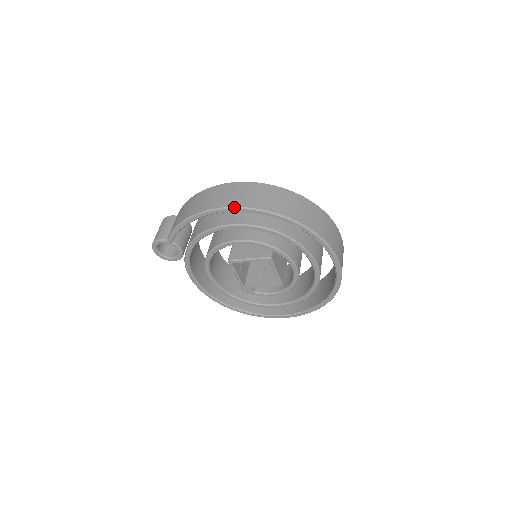
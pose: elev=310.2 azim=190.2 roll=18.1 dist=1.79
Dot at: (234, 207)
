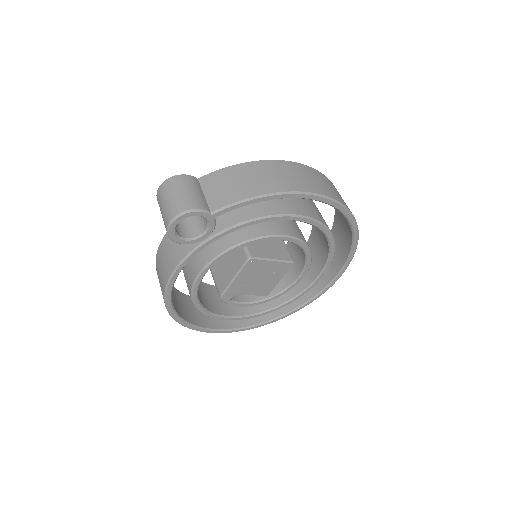
Dot at: (332, 198)
